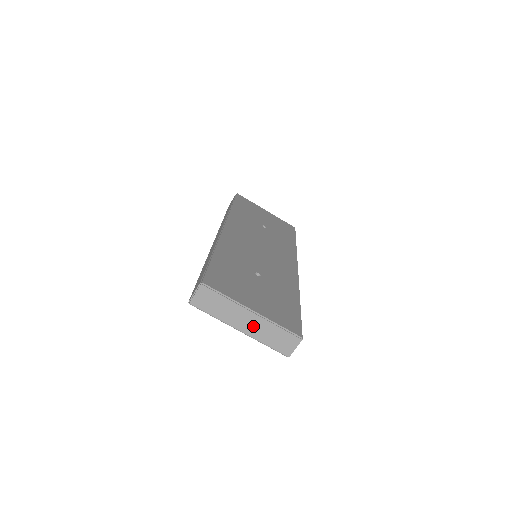
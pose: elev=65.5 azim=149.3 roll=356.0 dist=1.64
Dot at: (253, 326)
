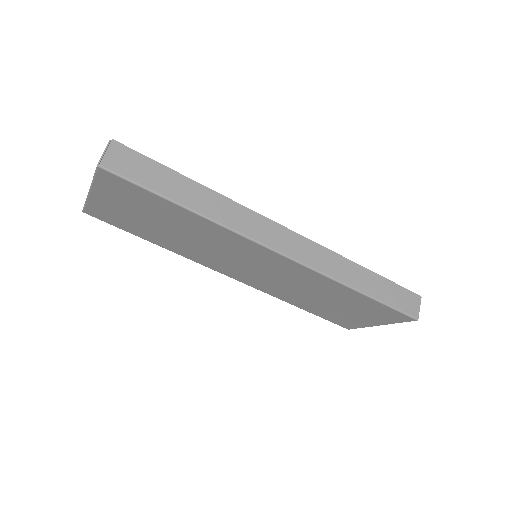
Dot at: occluded
